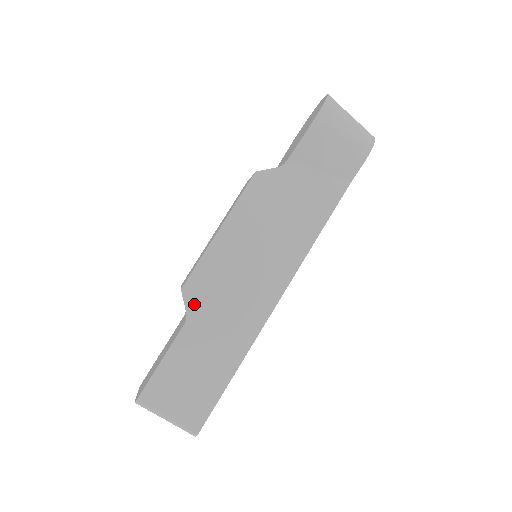
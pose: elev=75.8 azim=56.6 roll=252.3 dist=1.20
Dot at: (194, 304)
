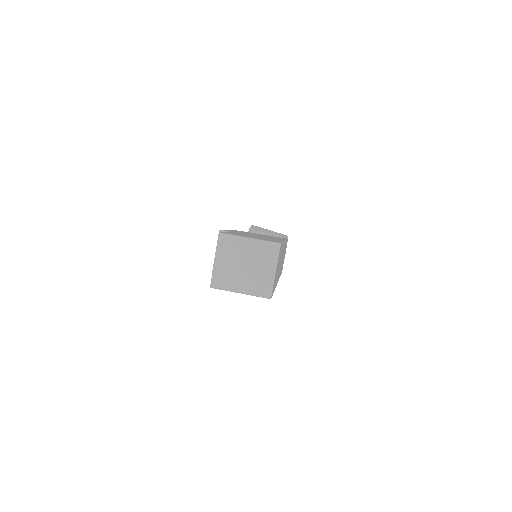
Dot at: occluded
